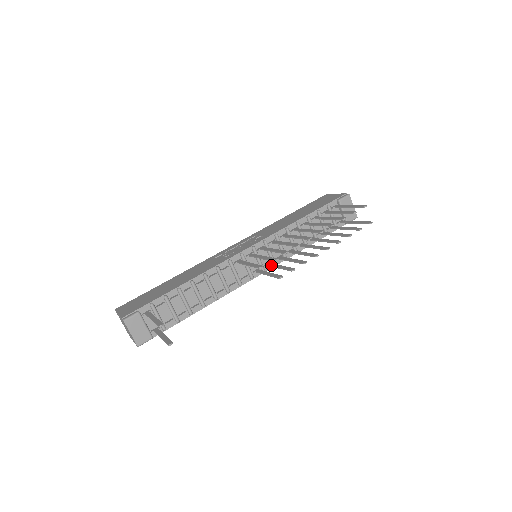
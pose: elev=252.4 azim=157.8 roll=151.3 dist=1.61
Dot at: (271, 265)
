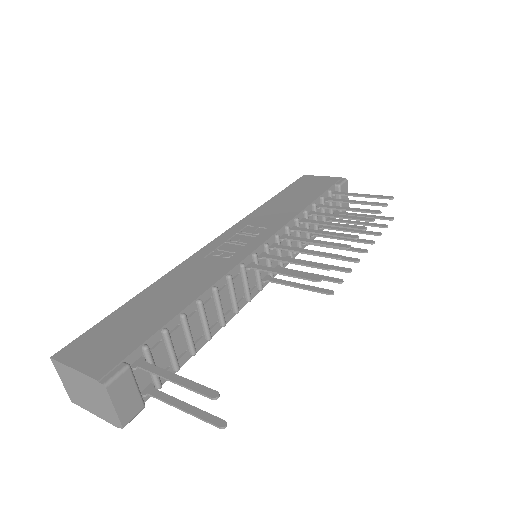
Dot at: occluded
